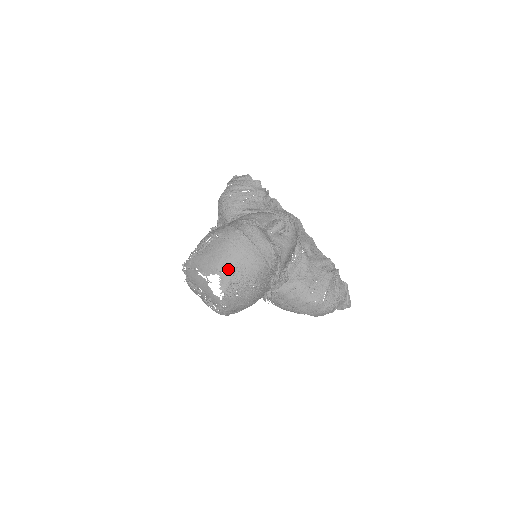
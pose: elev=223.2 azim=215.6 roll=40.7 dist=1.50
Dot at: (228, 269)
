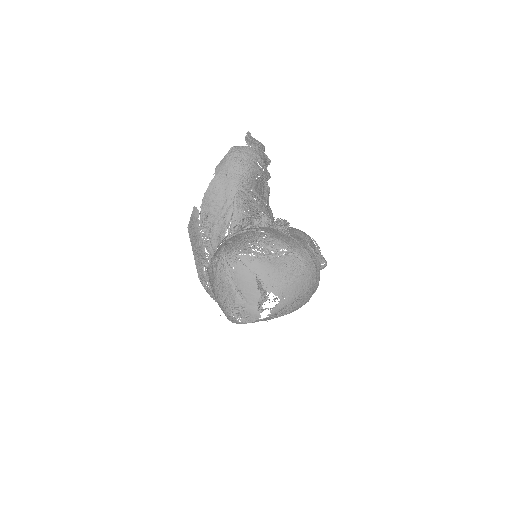
Dot at: (291, 298)
